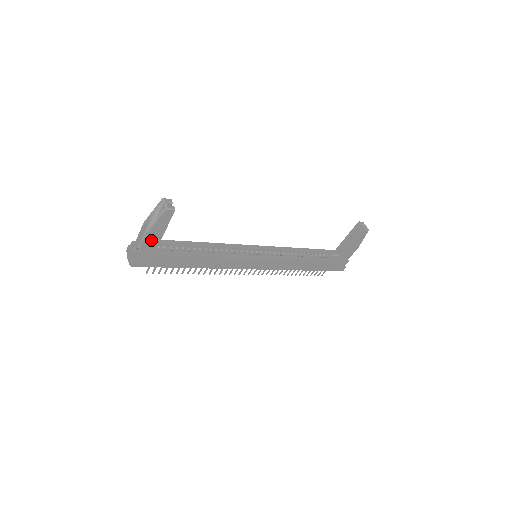
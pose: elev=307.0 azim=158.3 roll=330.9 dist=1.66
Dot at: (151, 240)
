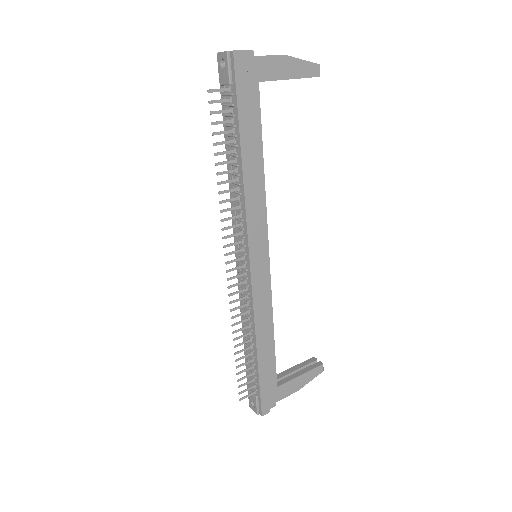
Dot at: (275, 66)
